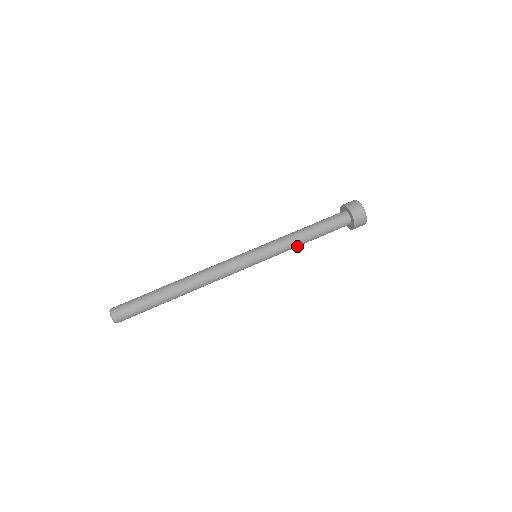
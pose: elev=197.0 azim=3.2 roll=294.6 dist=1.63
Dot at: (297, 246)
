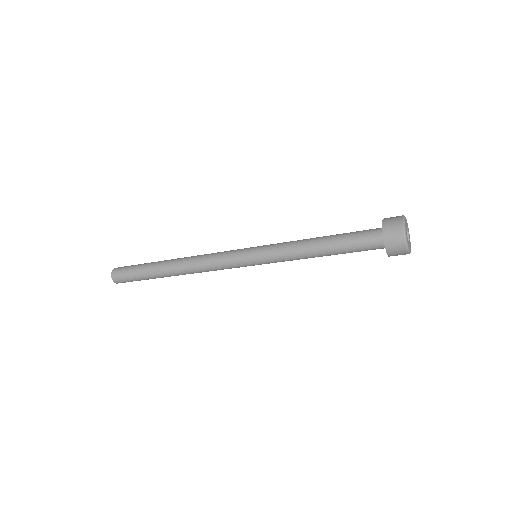
Dot at: (306, 258)
